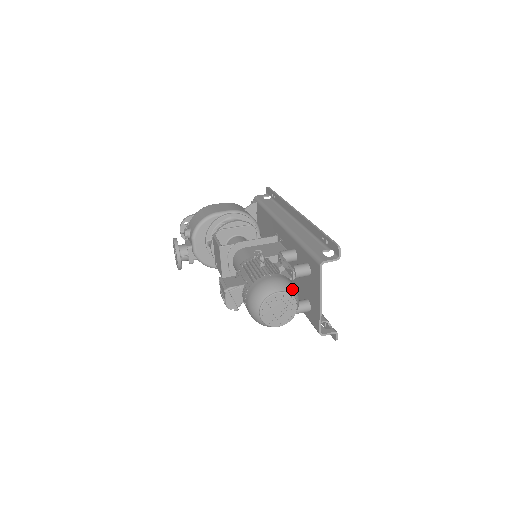
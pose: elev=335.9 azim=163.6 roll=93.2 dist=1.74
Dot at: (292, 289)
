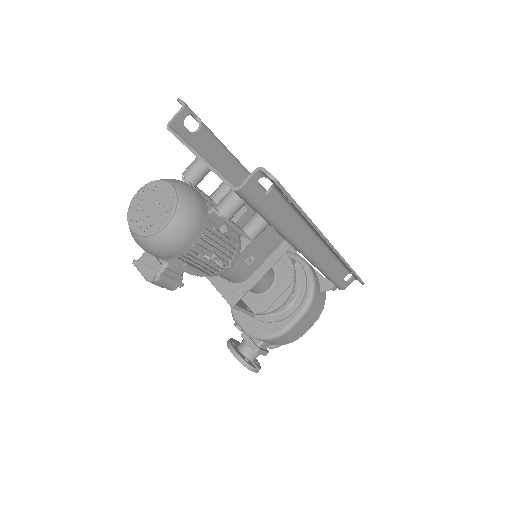
Dot at: occluded
